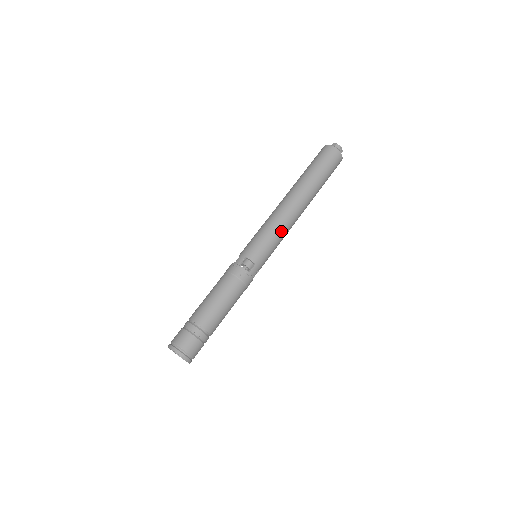
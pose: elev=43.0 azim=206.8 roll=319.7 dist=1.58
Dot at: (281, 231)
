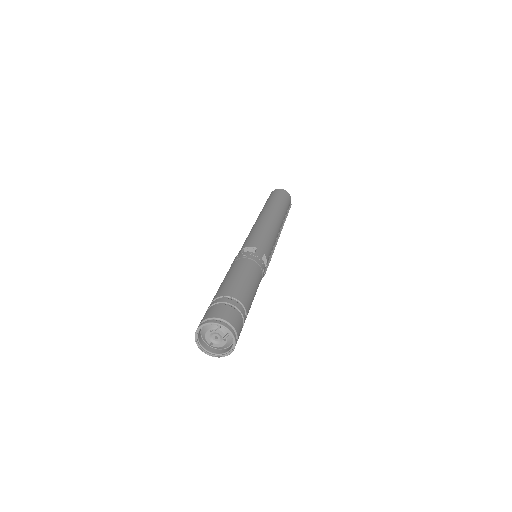
Dot at: (267, 228)
